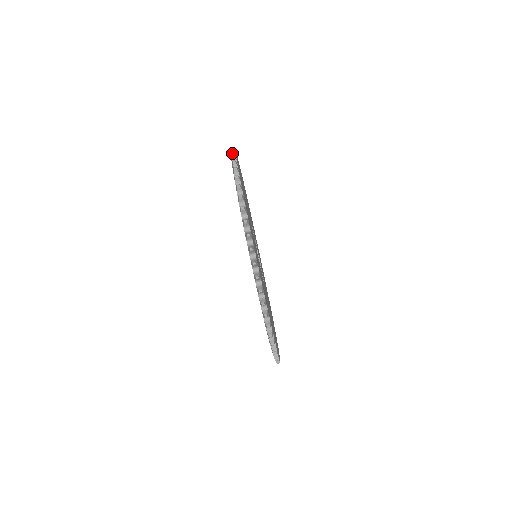
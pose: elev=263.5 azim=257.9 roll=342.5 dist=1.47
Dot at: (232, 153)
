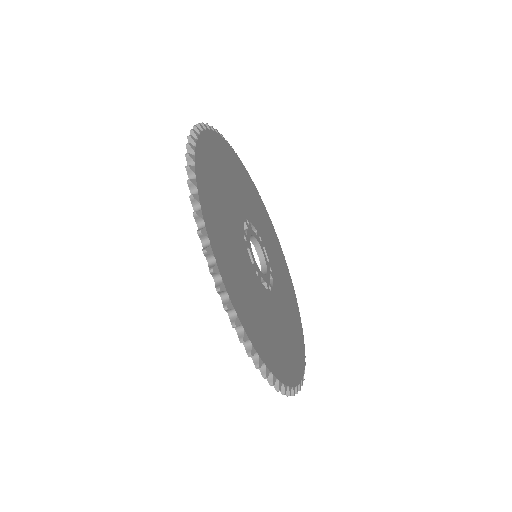
Dot at: (211, 273)
